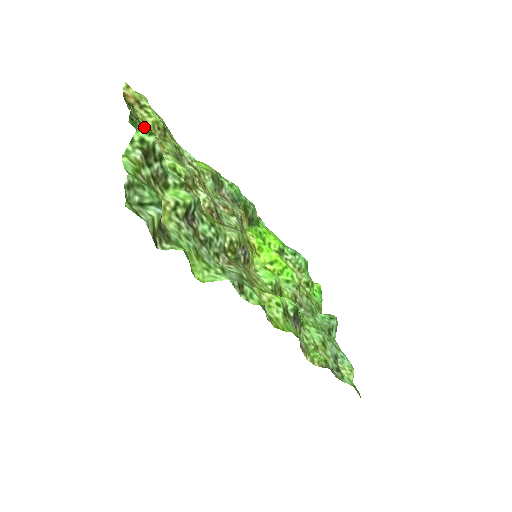
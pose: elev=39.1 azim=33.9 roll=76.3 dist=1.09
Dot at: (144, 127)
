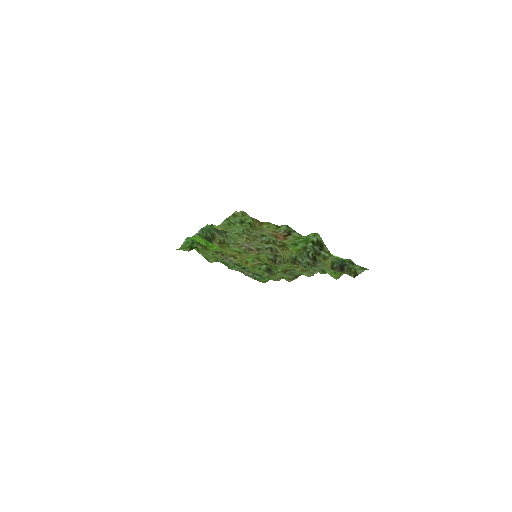
Dot at: (318, 235)
